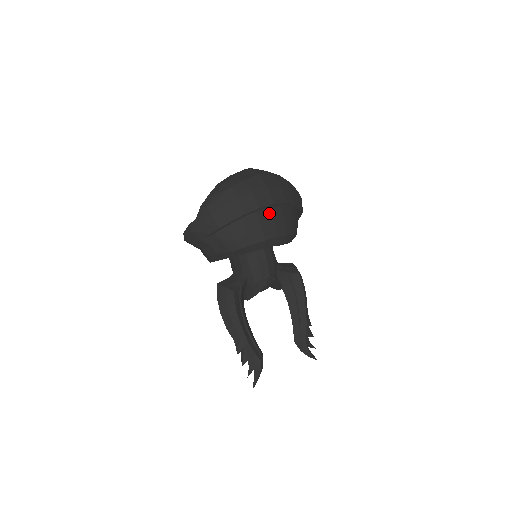
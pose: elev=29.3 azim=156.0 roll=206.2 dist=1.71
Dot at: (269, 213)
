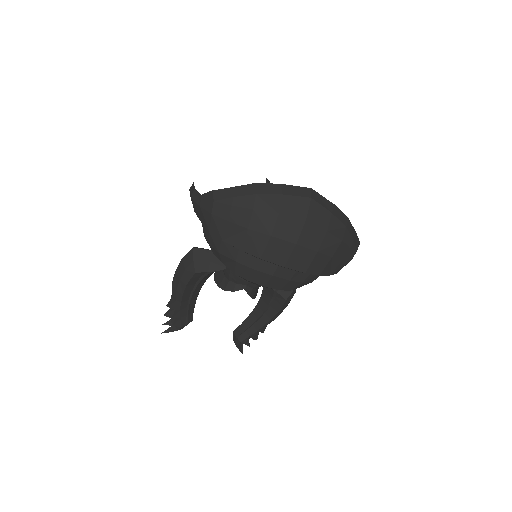
Dot at: occluded
